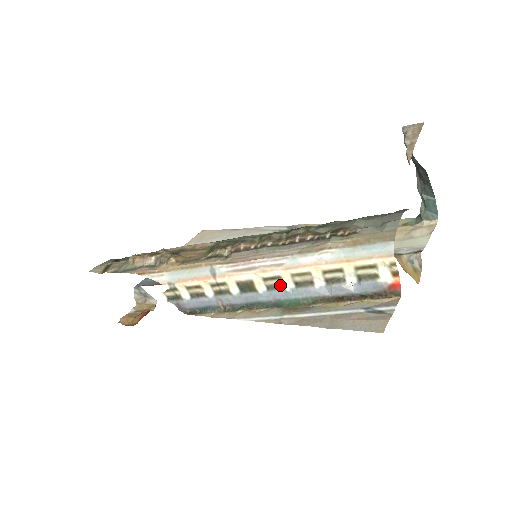
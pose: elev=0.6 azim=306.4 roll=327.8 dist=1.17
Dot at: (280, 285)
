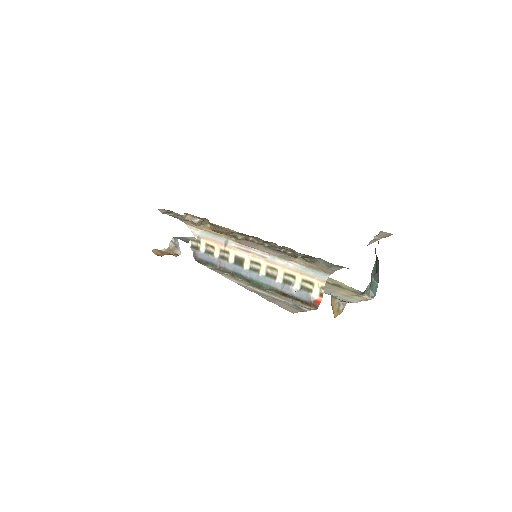
Dot at: (258, 270)
